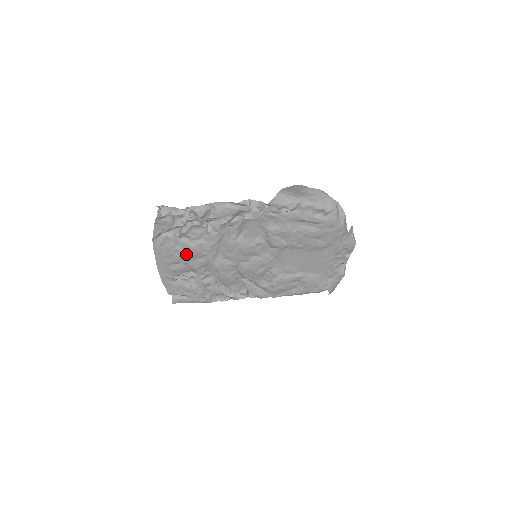
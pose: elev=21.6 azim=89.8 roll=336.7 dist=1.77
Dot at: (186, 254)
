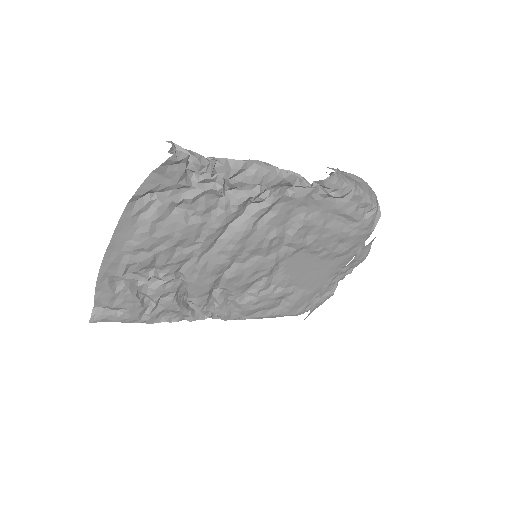
Dot at: (171, 236)
